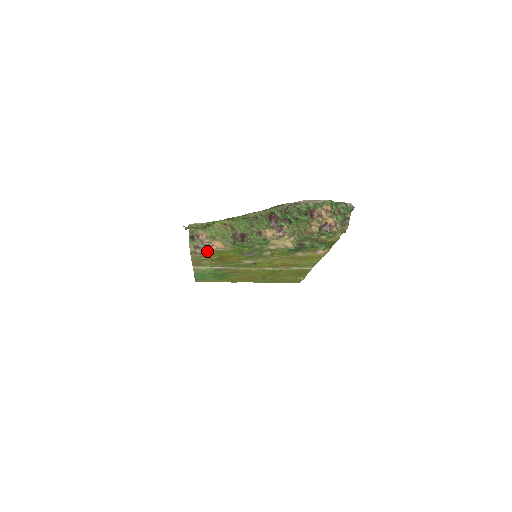
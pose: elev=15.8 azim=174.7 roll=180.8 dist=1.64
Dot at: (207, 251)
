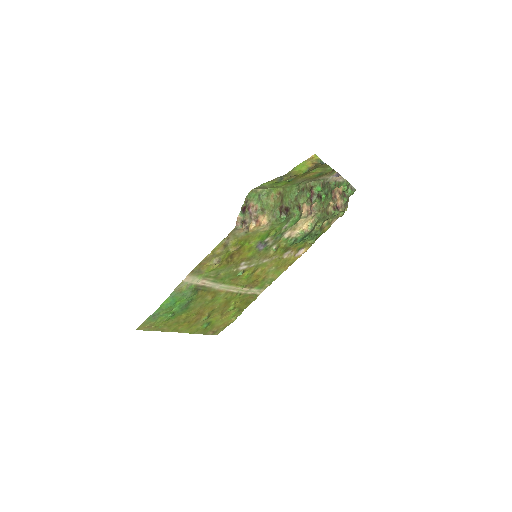
Dot at: (248, 230)
